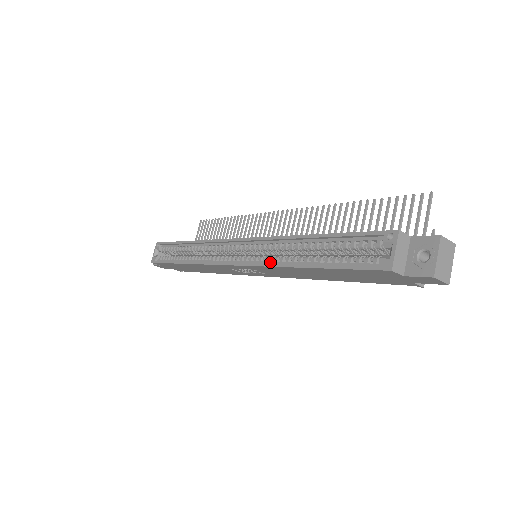
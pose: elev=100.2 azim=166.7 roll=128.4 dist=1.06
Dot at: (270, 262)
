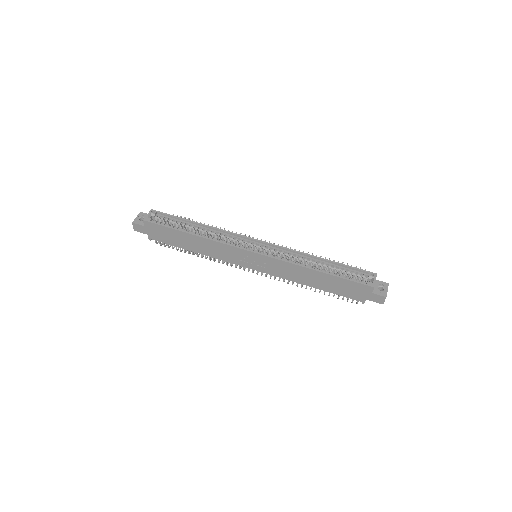
Dot at: (290, 262)
